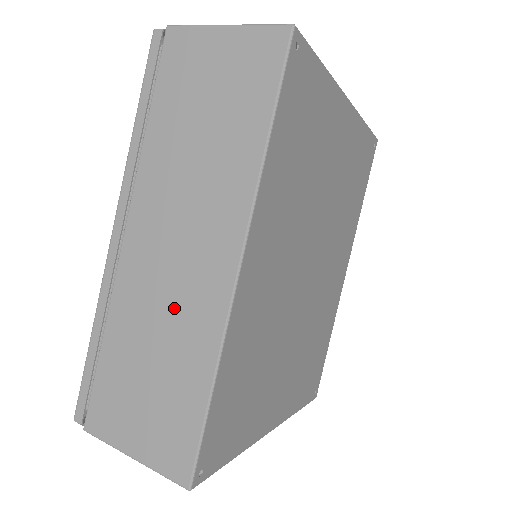
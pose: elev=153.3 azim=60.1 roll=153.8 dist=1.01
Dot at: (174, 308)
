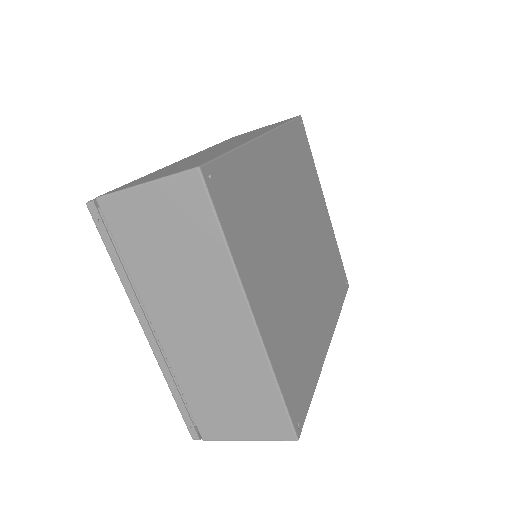
Dot at: occluded
